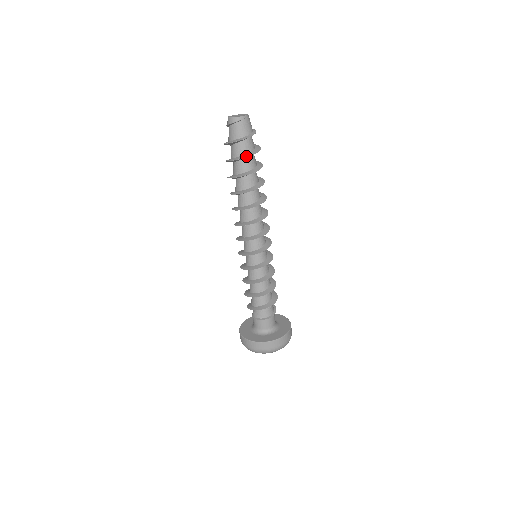
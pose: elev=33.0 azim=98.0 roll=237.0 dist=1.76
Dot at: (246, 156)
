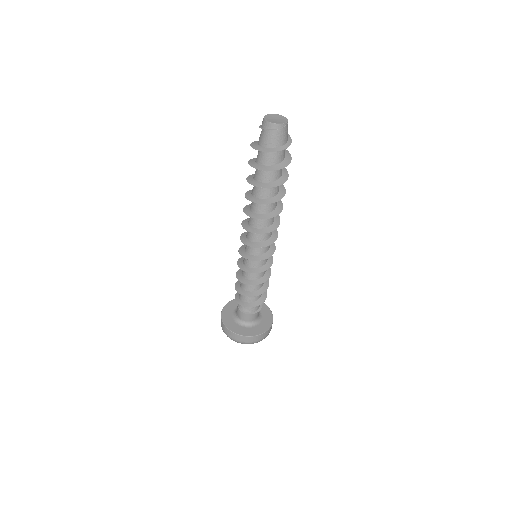
Dot at: (279, 167)
